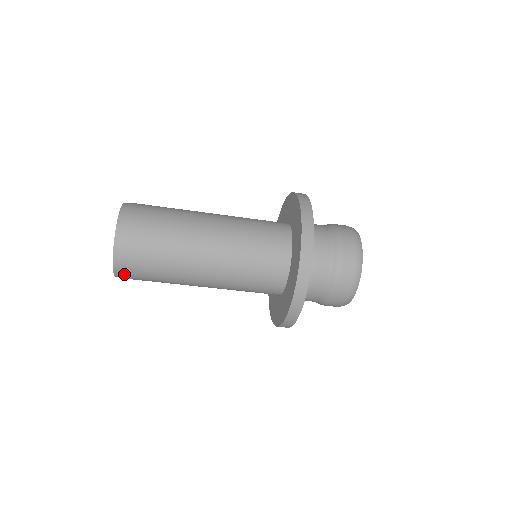
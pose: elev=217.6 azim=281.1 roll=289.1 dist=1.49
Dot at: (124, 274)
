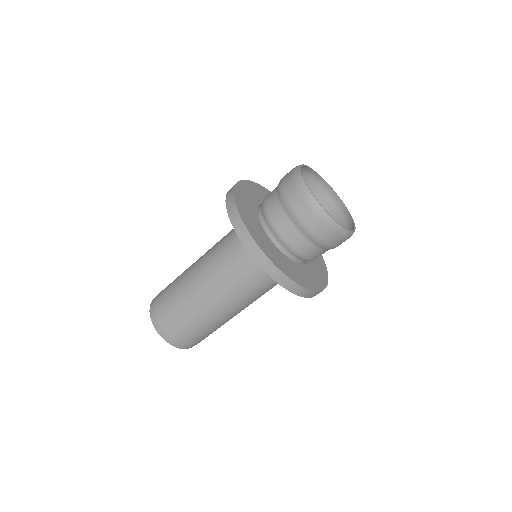
Dot at: (164, 330)
